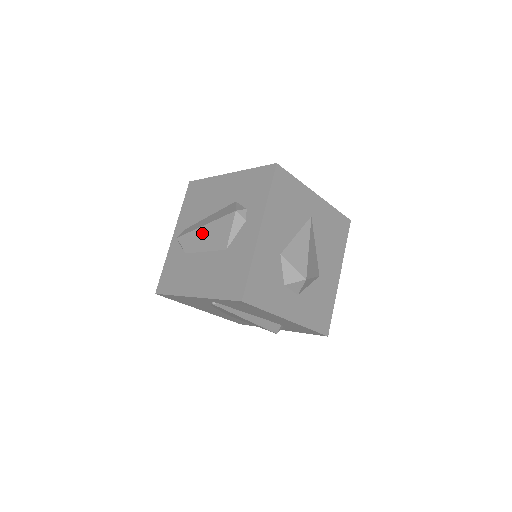
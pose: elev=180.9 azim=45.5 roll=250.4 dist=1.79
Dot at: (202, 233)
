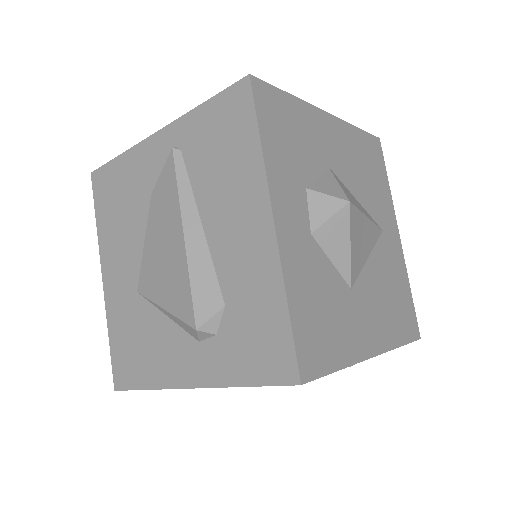
Dot at: occluded
